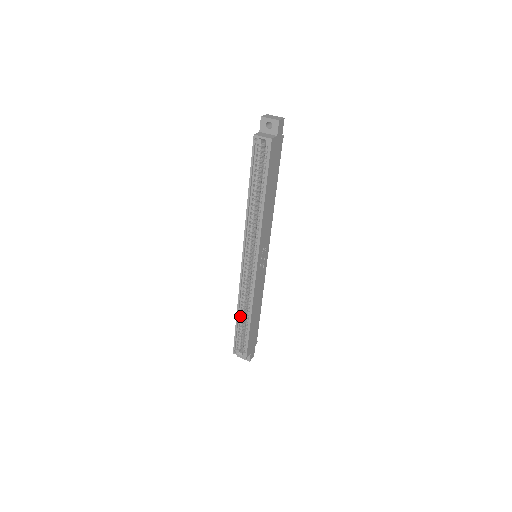
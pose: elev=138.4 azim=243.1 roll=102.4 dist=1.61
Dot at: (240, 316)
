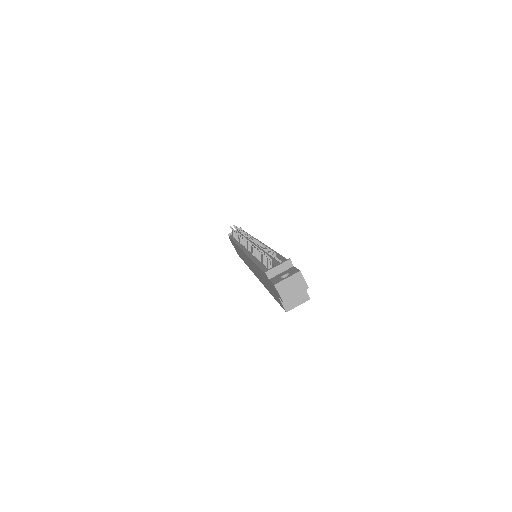
Dot at: occluded
